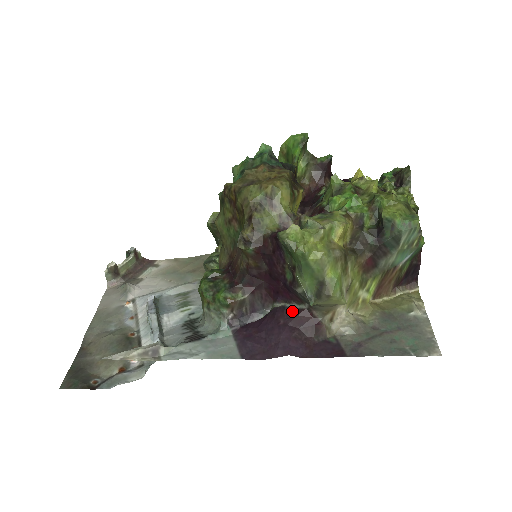
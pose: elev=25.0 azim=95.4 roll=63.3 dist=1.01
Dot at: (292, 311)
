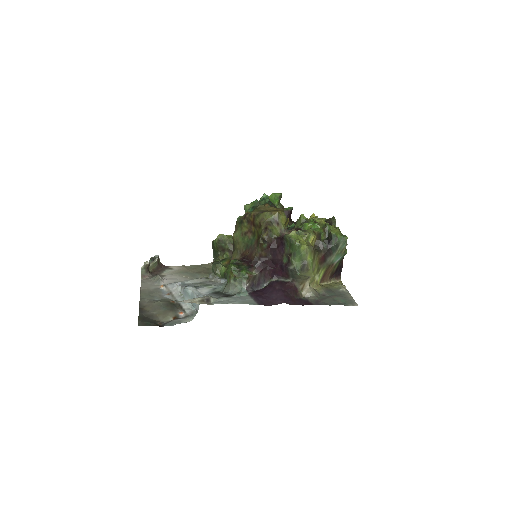
Dot at: (282, 283)
